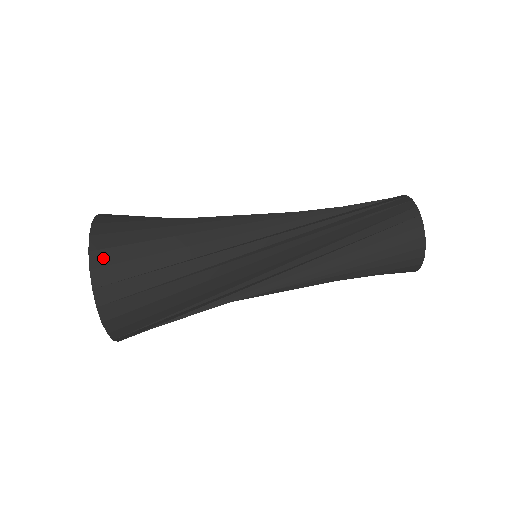
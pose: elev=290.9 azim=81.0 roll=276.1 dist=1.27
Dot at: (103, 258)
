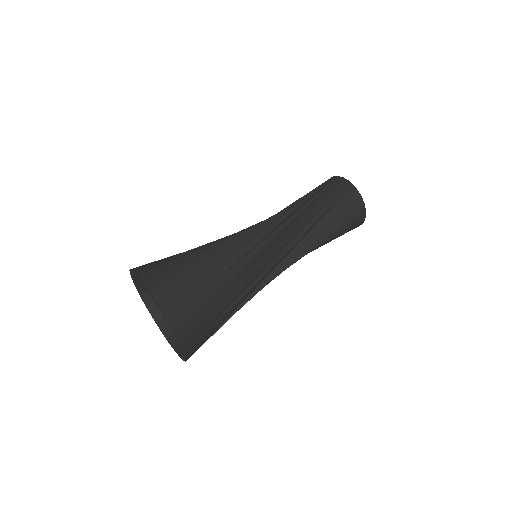
Dot at: (180, 321)
